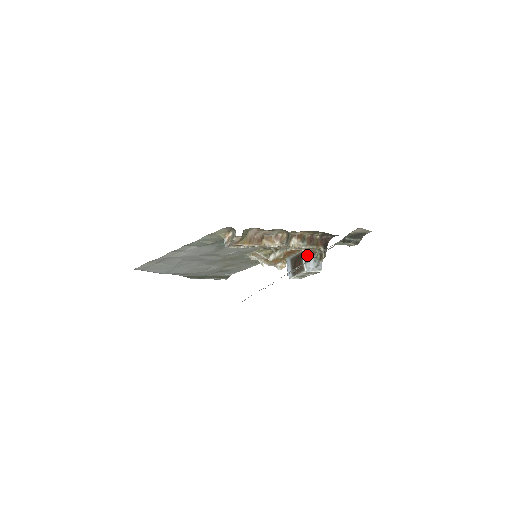
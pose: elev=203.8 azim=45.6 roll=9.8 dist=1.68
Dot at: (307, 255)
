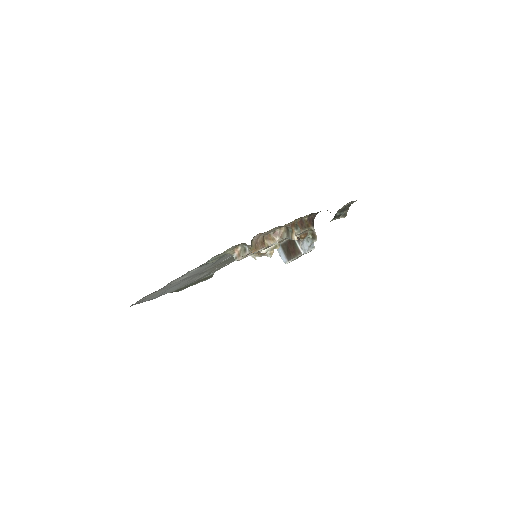
Dot at: (301, 239)
